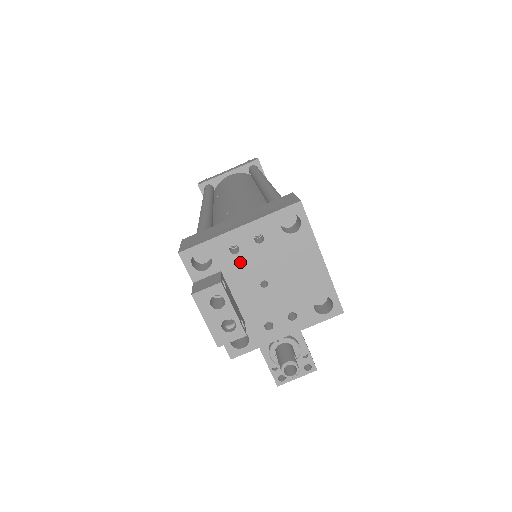
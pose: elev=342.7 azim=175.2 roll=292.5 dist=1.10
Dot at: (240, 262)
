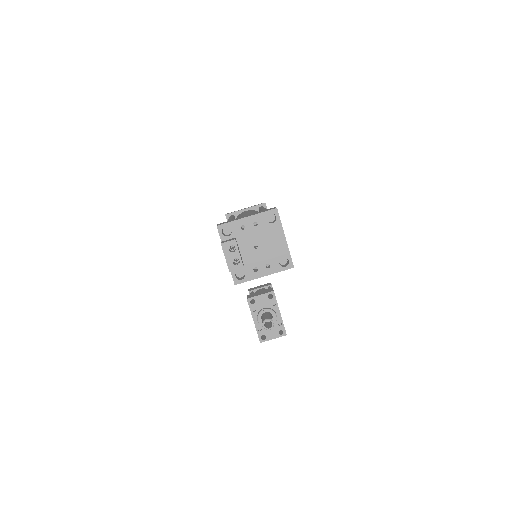
Dot at: (245, 234)
